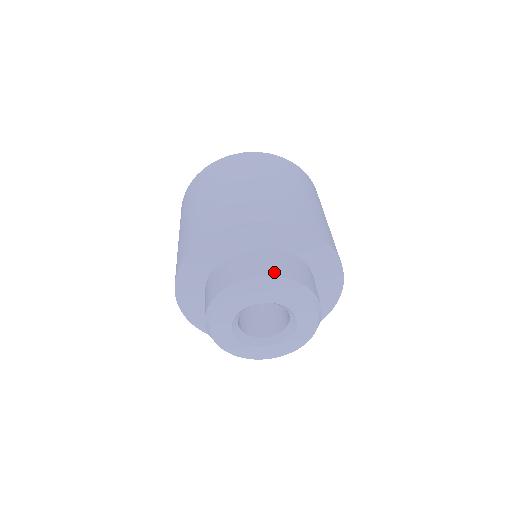
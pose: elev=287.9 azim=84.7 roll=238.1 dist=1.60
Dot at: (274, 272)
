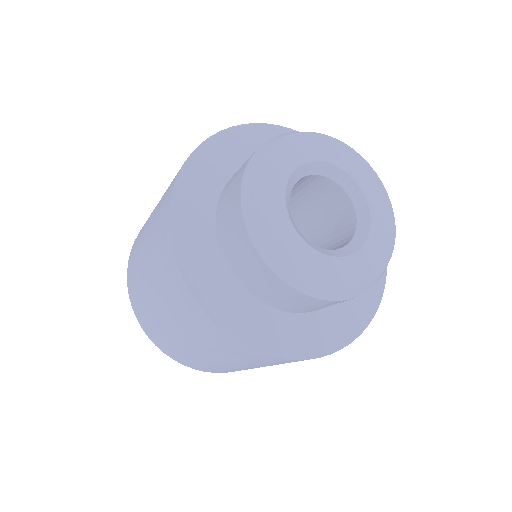
Dot at: occluded
